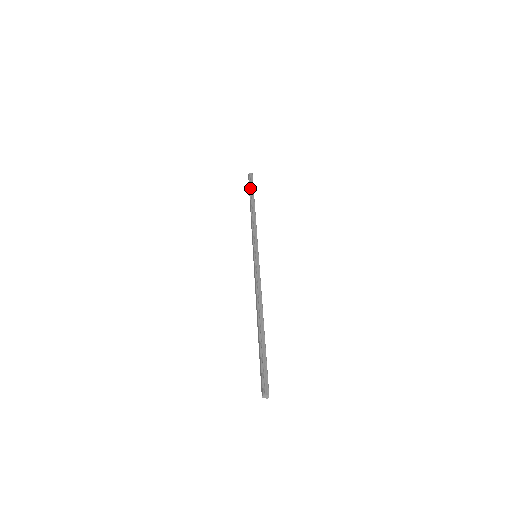
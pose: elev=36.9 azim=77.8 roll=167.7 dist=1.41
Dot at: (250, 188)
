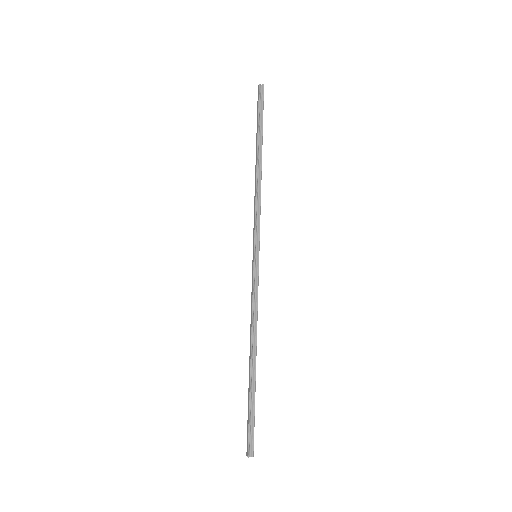
Dot at: (258, 121)
